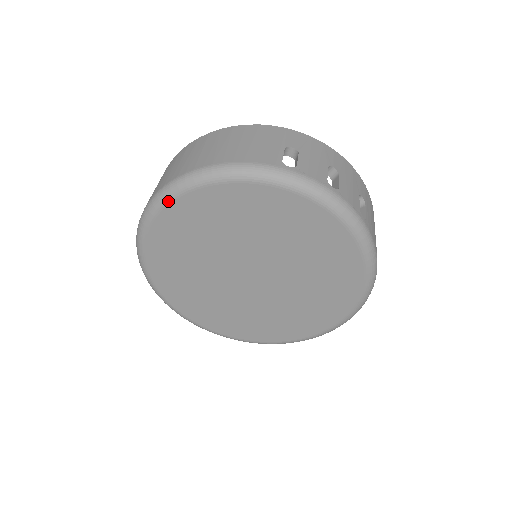
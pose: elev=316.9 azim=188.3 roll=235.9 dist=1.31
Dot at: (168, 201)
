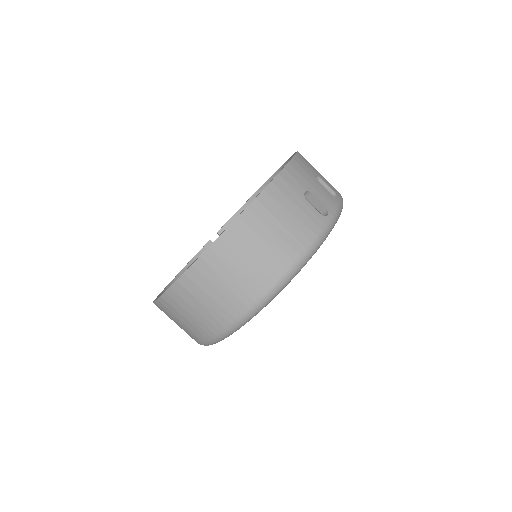
Dot at: occluded
